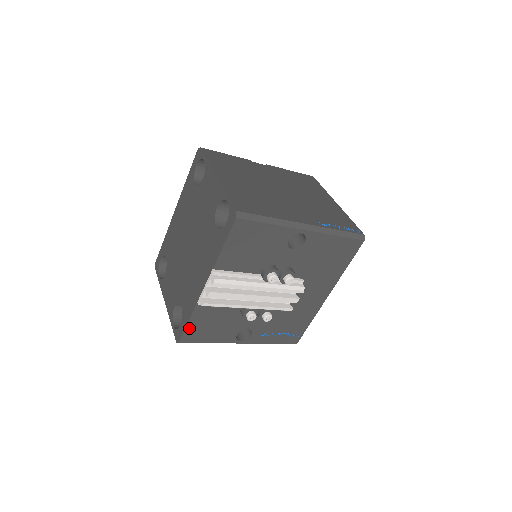
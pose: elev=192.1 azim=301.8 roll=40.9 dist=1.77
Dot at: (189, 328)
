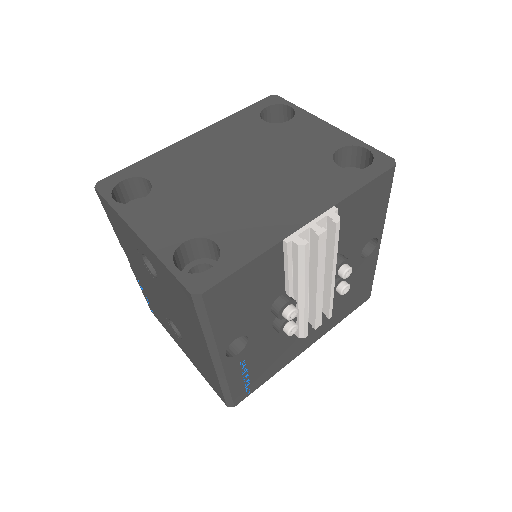
Dot at: (234, 277)
